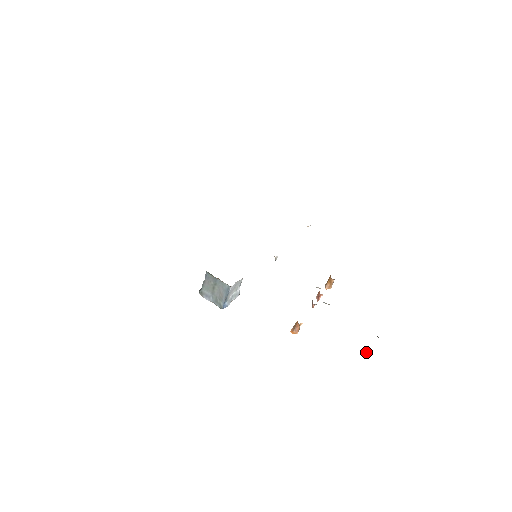
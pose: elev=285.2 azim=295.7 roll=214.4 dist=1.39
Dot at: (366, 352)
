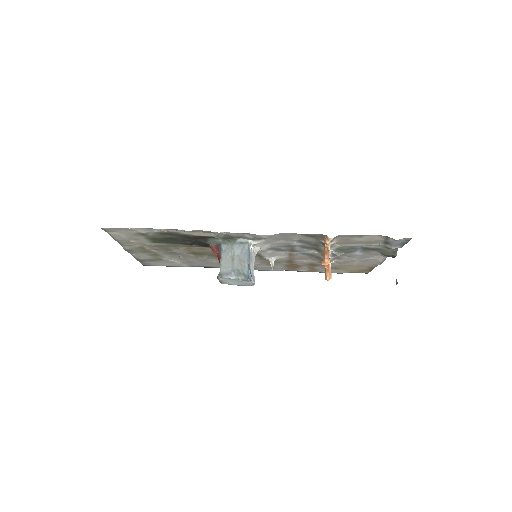
Dot at: occluded
